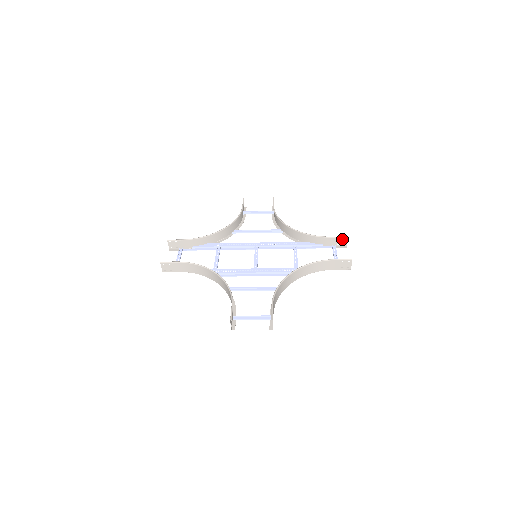
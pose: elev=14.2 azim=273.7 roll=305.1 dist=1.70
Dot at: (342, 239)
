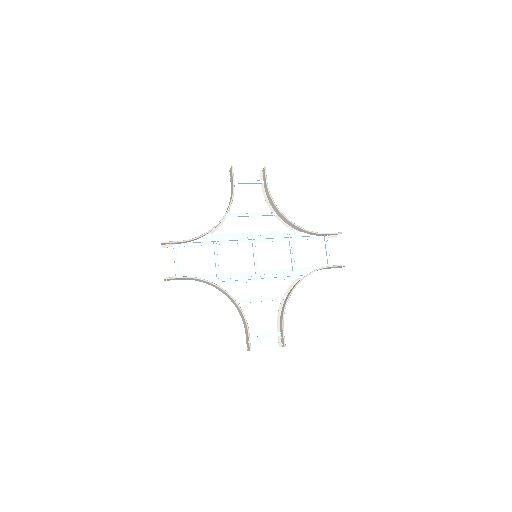
Dot at: (335, 233)
